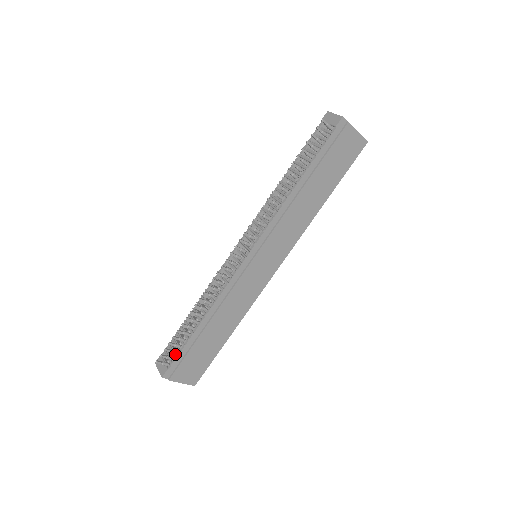
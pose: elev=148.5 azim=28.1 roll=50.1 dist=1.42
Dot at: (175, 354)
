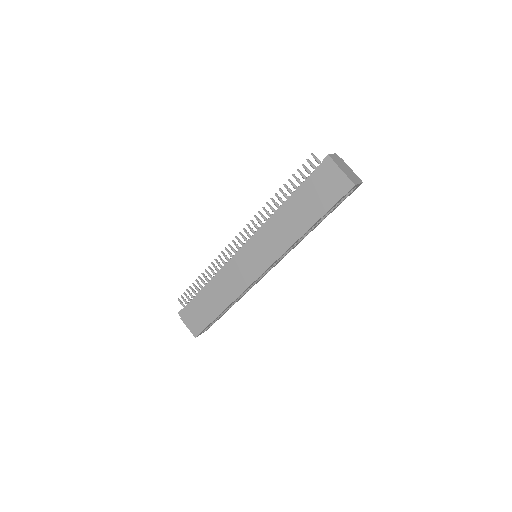
Dot at: occluded
